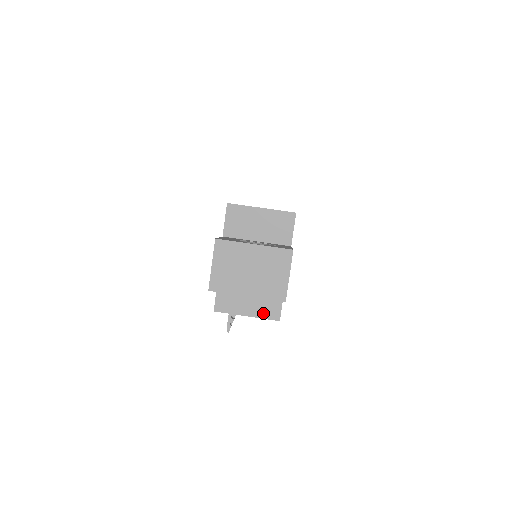
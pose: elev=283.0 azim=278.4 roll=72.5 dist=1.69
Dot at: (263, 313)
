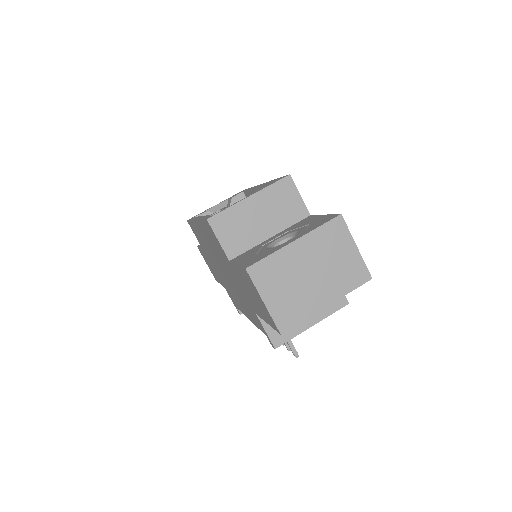
Dot at: (327, 309)
